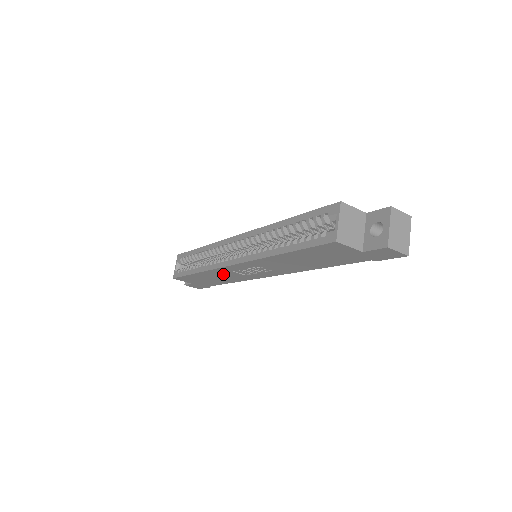
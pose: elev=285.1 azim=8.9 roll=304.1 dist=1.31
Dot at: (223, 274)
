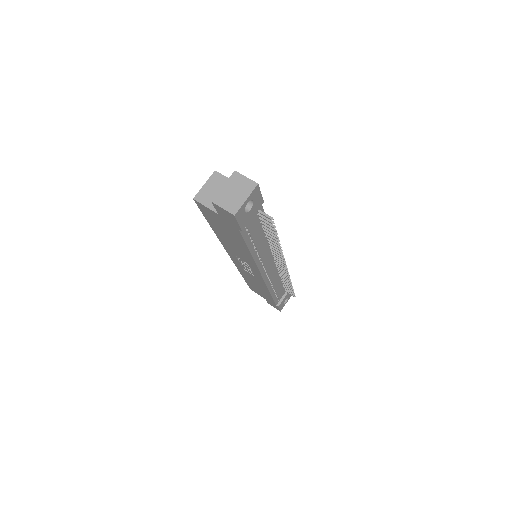
Dot at: (249, 276)
